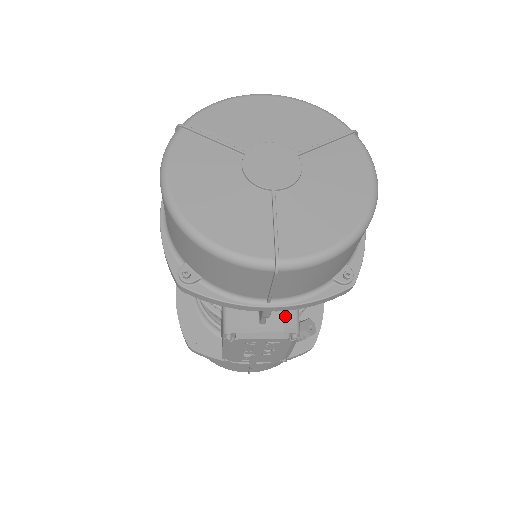
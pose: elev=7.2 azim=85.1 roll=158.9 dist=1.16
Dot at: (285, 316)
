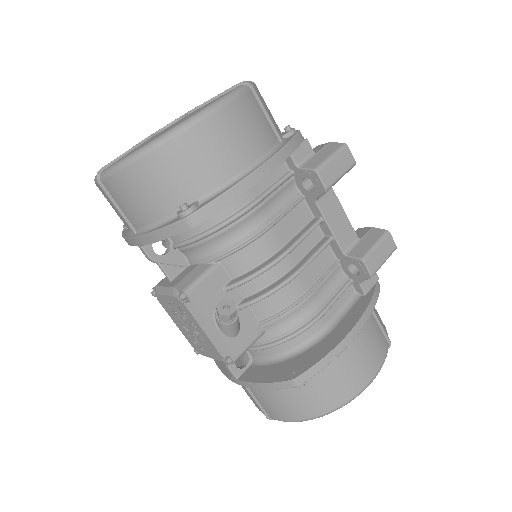
Dot at: (187, 276)
